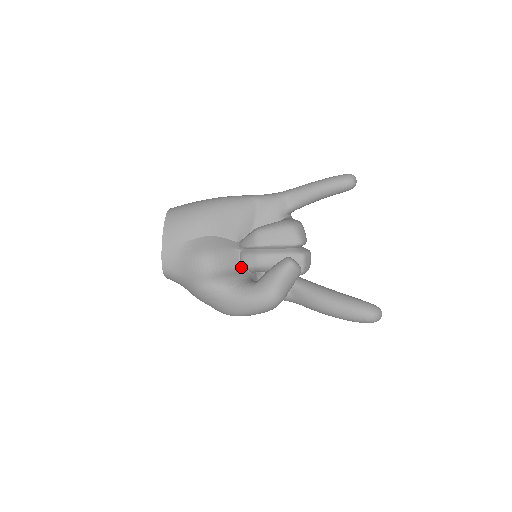
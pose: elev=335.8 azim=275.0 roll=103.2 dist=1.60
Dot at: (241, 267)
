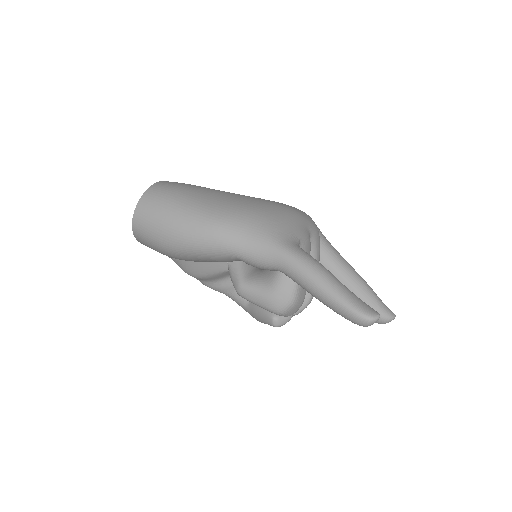
Dot at: occluded
